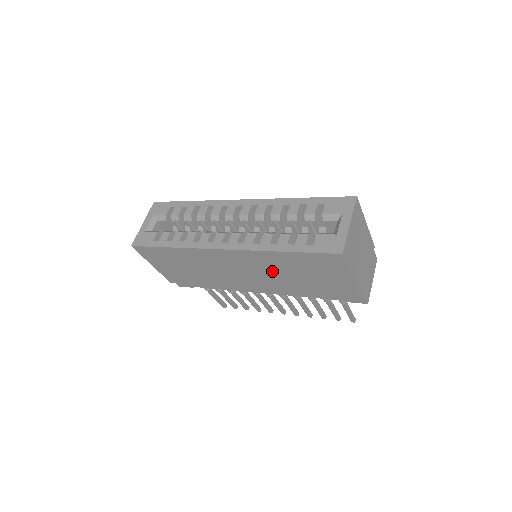
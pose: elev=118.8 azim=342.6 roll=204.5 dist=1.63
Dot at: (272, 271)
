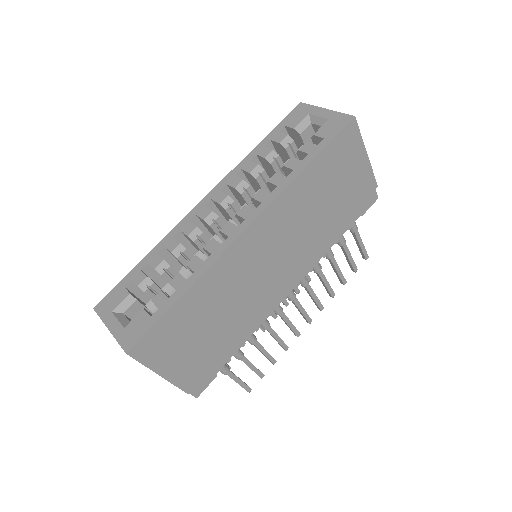
Dot at: (301, 220)
